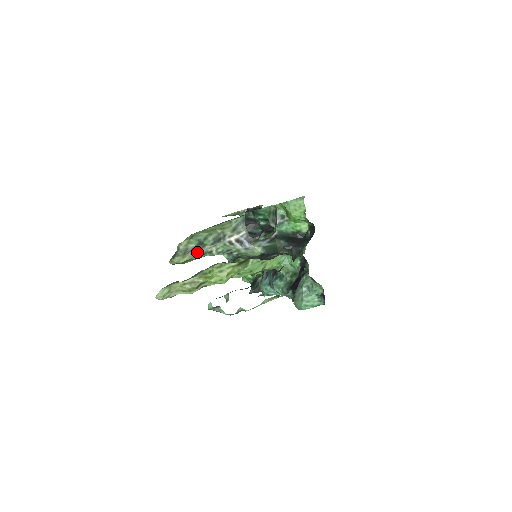
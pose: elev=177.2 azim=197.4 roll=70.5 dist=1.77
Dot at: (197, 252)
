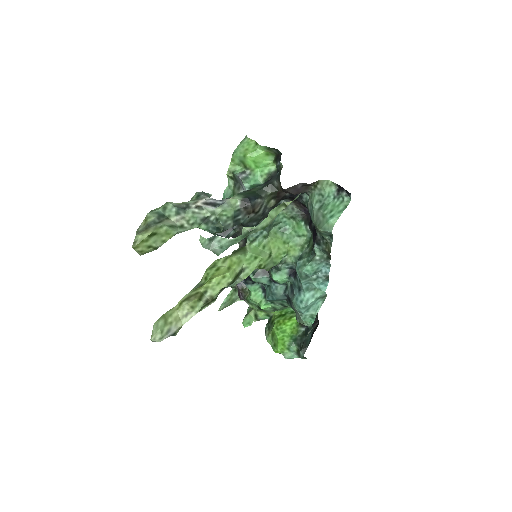
Dot at: (161, 223)
